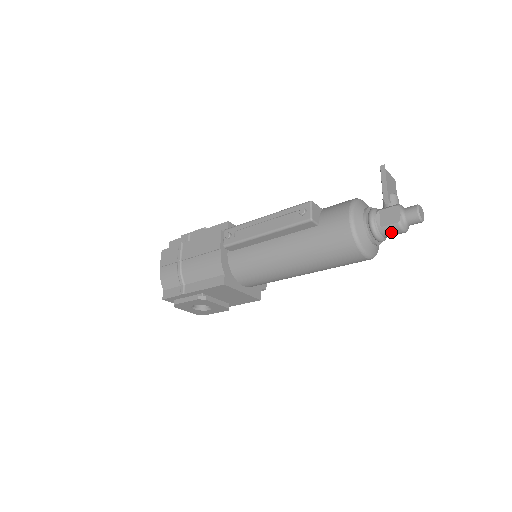
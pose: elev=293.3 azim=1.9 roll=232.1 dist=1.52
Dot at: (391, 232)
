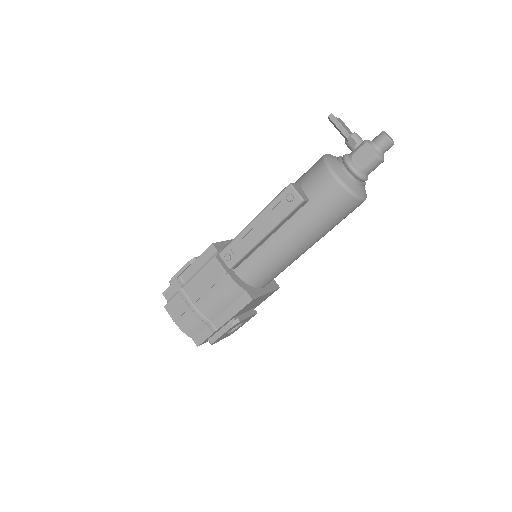
Dot at: (373, 168)
